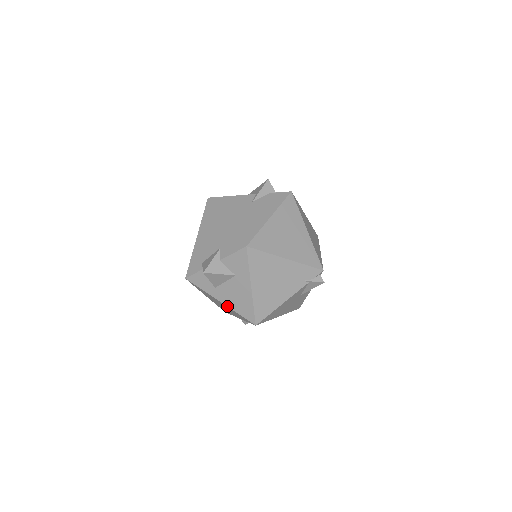
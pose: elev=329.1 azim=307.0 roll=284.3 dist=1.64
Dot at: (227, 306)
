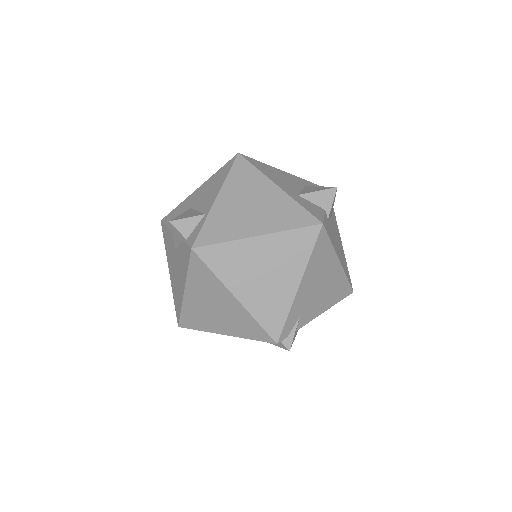
Dot at: occluded
